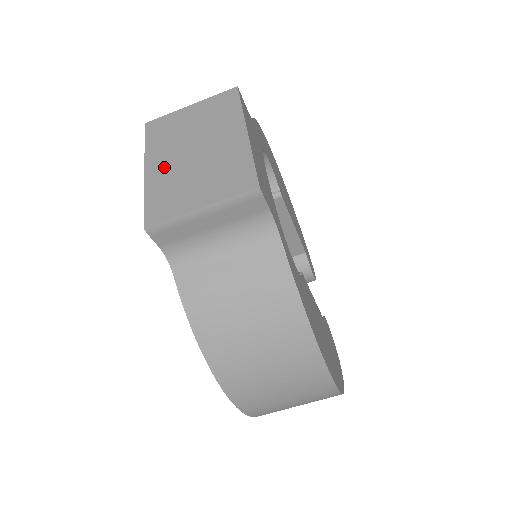
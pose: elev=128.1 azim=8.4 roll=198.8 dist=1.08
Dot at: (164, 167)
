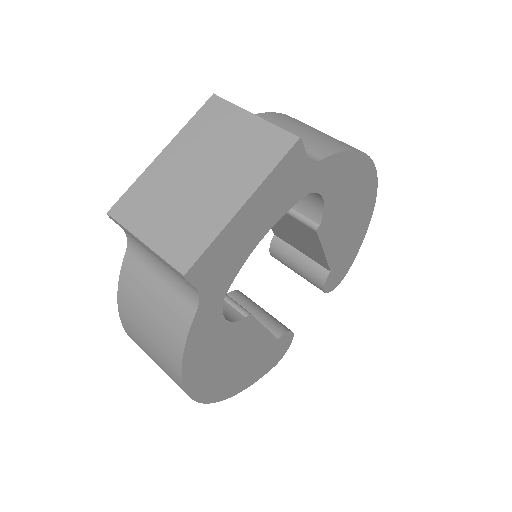
Dot at: (171, 167)
